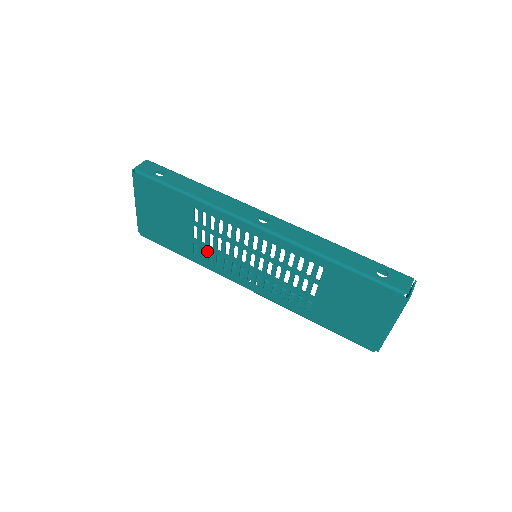
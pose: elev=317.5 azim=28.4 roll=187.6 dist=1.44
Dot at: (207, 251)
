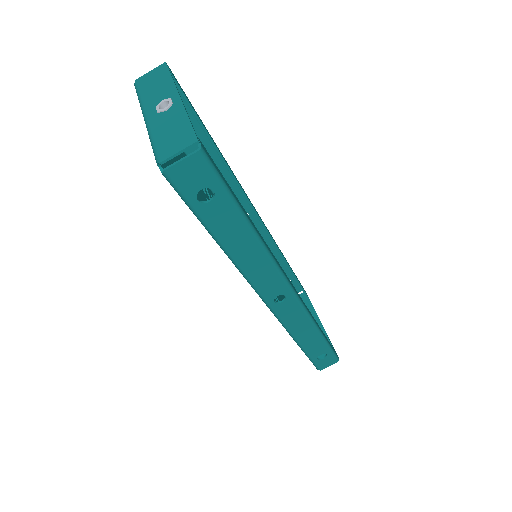
Dot at: occluded
